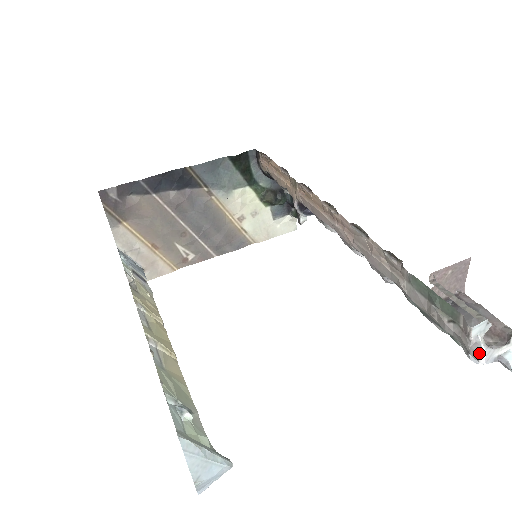
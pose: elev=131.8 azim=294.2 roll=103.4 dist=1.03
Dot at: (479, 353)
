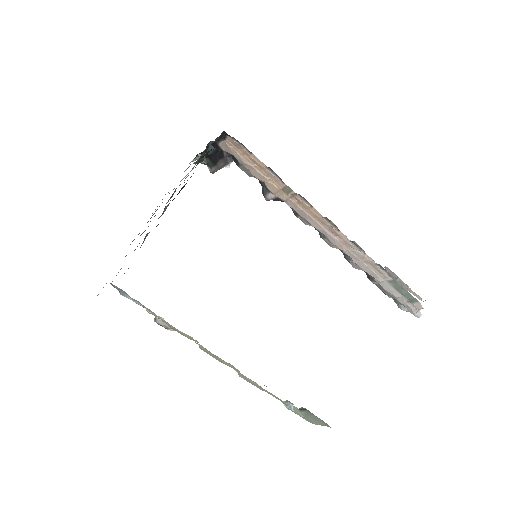
Dot at: (420, 315)
